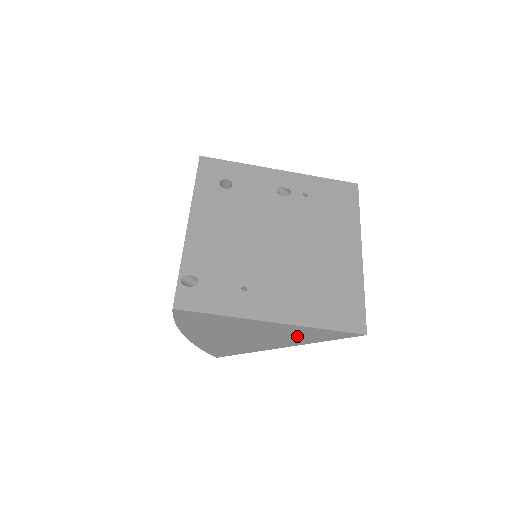
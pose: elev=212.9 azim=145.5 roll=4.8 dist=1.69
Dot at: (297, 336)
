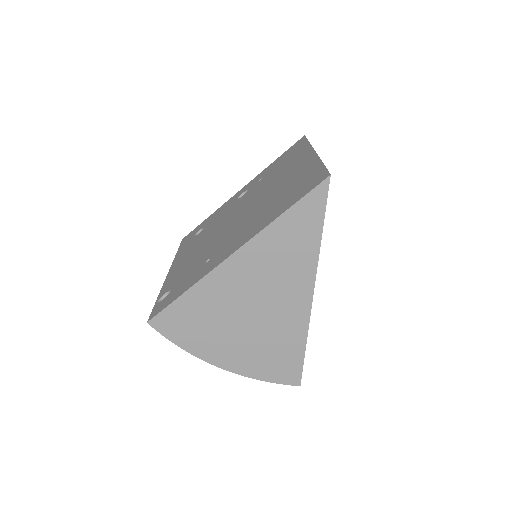
Dot at: (287, 255)
